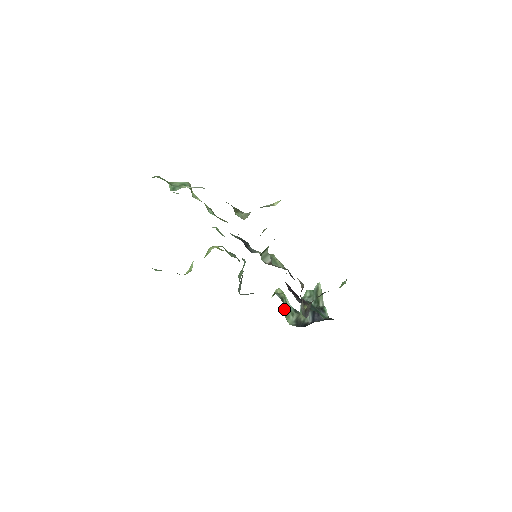
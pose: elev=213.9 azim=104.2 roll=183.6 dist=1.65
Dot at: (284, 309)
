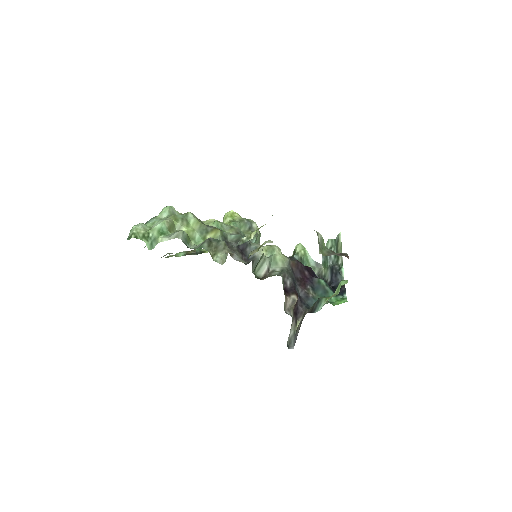
Dot at: occluded
